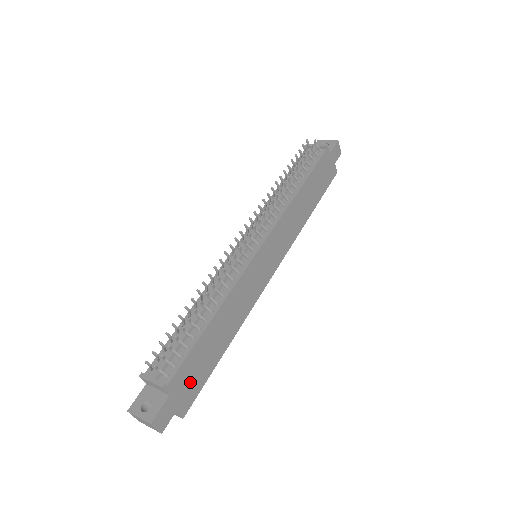
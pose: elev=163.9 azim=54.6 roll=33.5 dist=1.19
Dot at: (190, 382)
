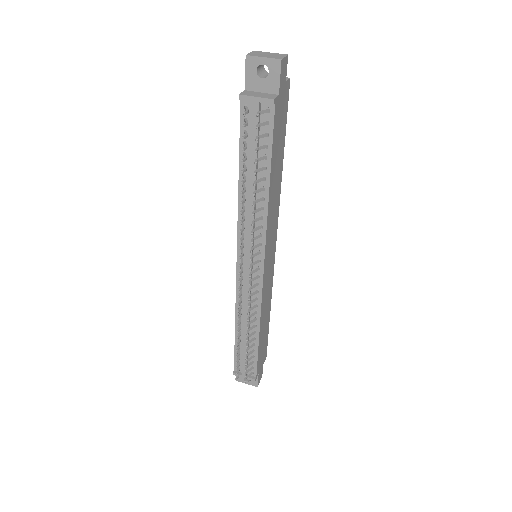
Dot at: (263, 354)
